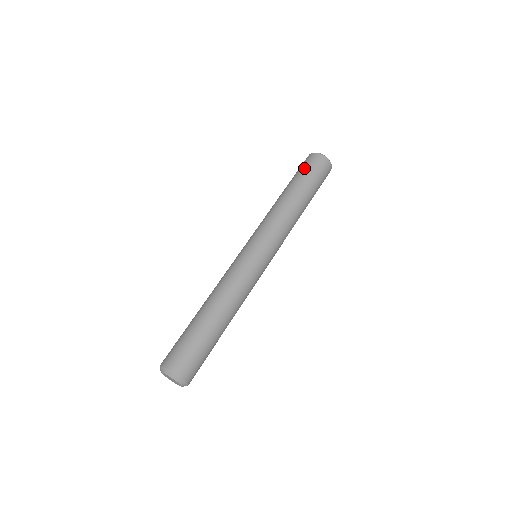
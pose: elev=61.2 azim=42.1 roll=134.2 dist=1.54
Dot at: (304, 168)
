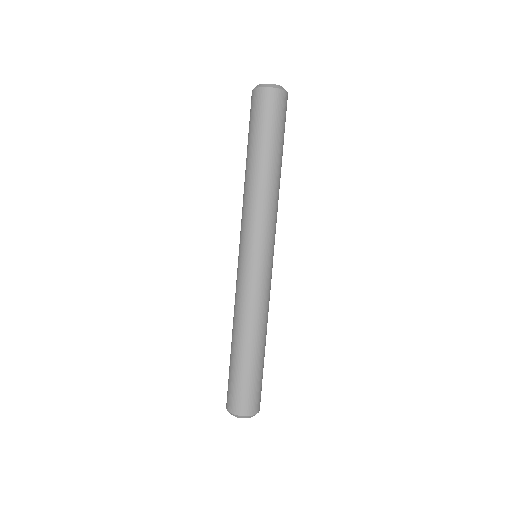
Dot at: (257, 120)
